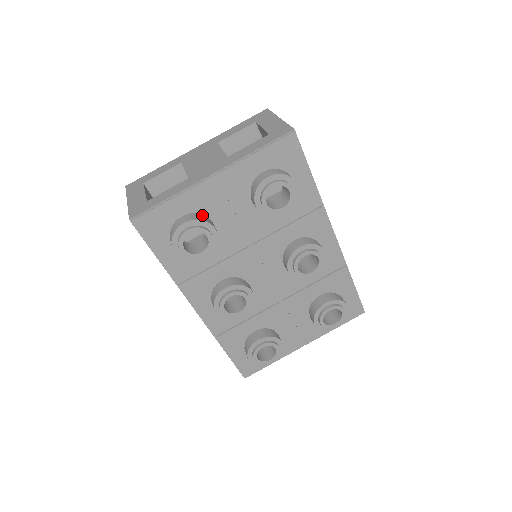
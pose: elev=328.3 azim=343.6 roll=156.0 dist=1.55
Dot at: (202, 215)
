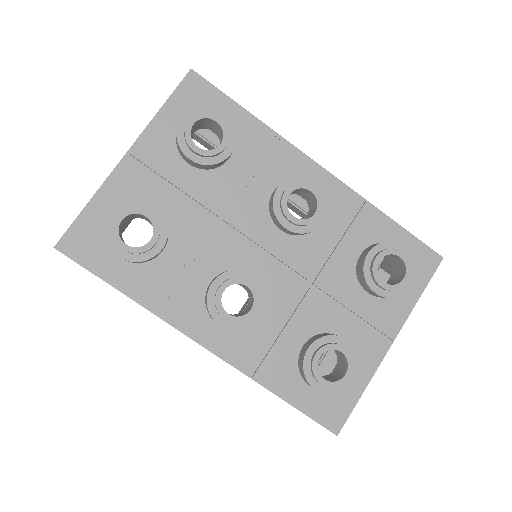
Dot at: occluded
